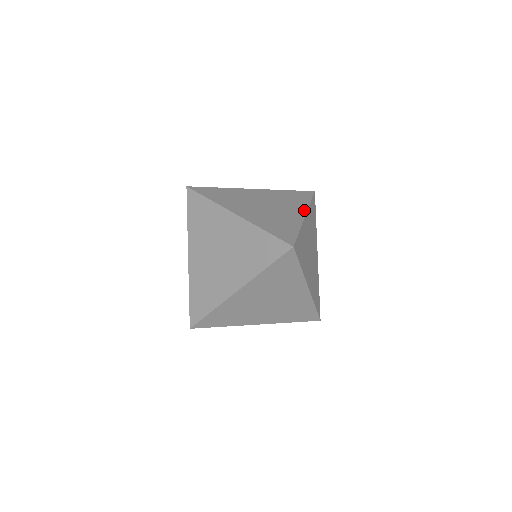
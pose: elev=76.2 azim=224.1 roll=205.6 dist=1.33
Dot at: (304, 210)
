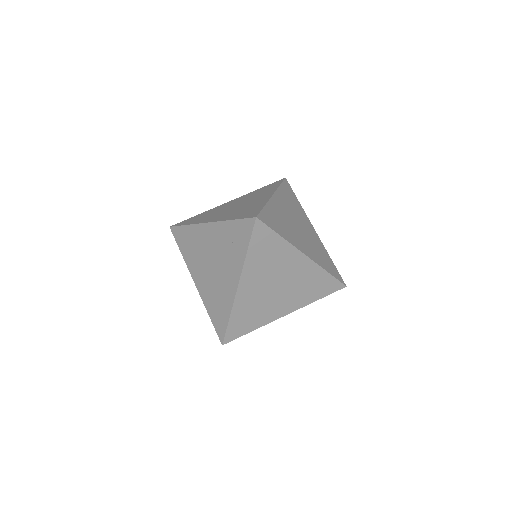
Dot at: (294, 309)
